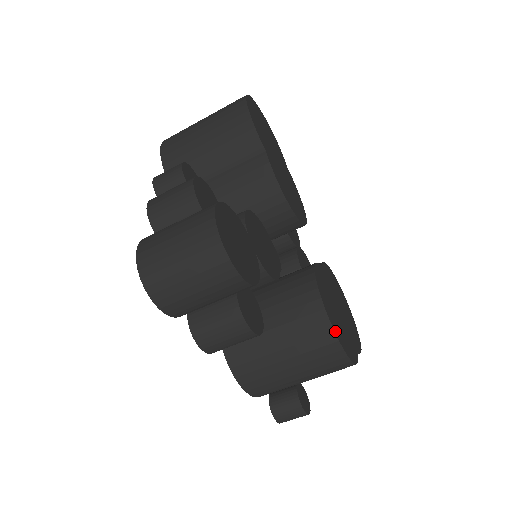
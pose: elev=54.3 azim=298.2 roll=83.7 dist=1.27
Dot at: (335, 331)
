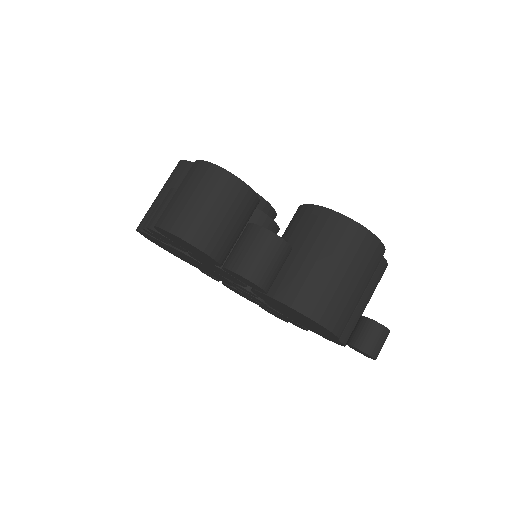
Dot at: (344, 216)
